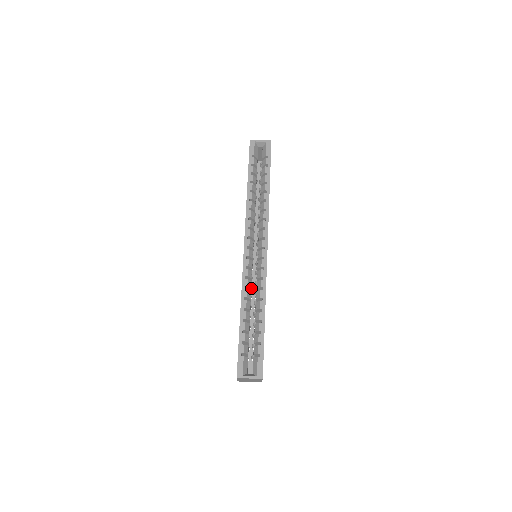
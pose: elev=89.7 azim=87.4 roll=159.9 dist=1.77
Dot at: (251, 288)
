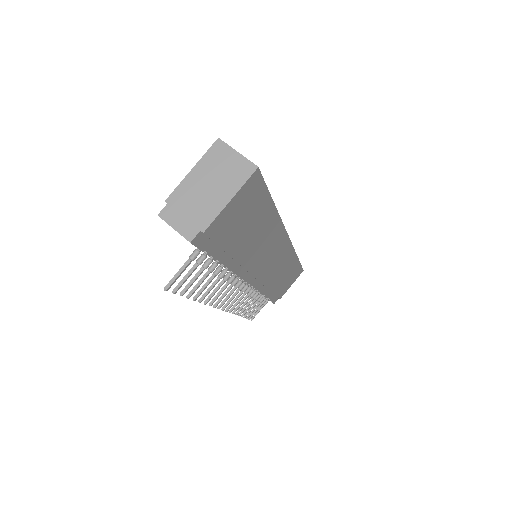
Dot at: occluded
